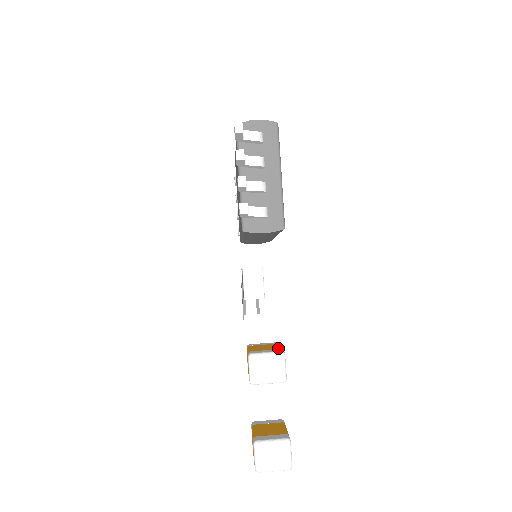
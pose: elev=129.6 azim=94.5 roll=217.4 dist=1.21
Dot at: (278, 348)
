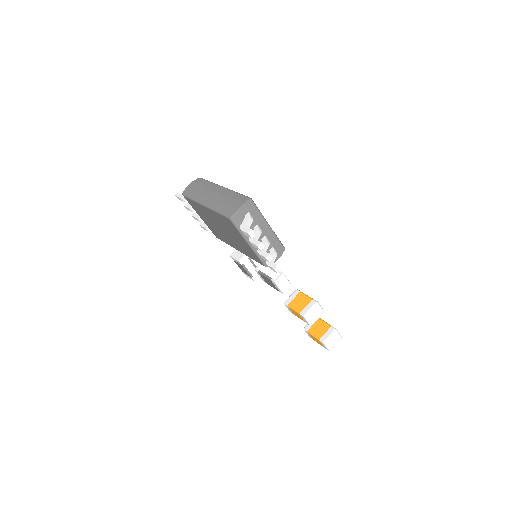
Dot at: (309, 299)
